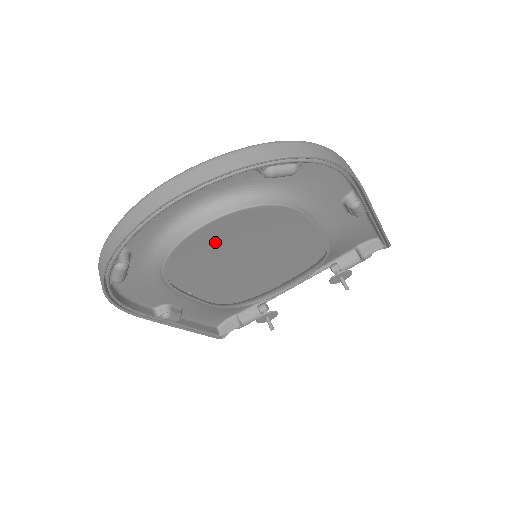
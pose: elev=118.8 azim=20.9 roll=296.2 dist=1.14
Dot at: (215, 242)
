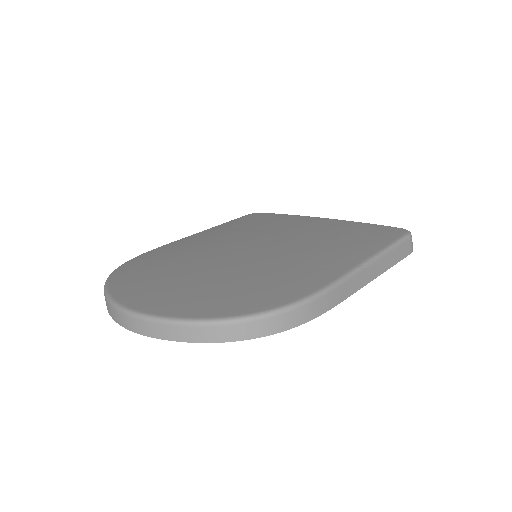
Dot at: occluded
